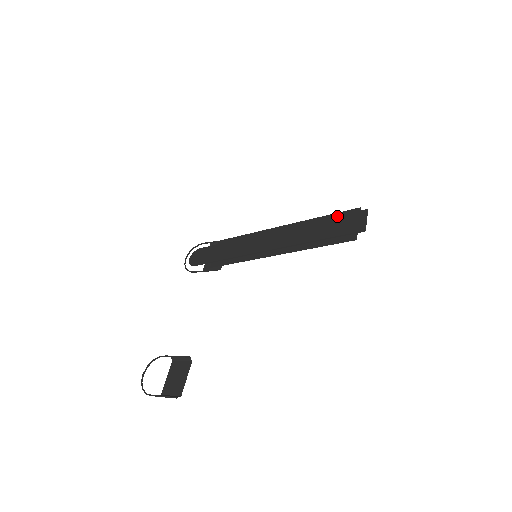
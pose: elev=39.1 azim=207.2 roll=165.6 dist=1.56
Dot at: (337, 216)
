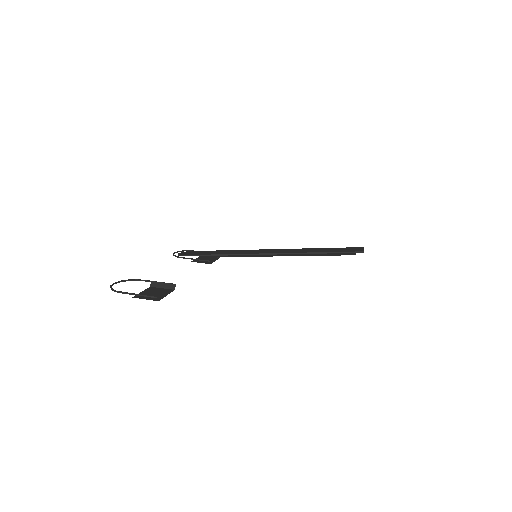
Dot at: occluded
